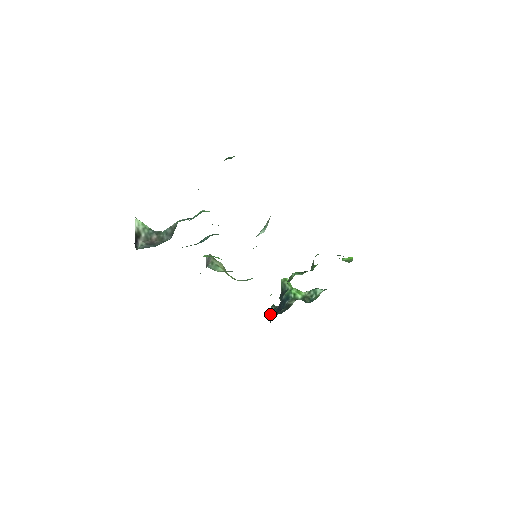
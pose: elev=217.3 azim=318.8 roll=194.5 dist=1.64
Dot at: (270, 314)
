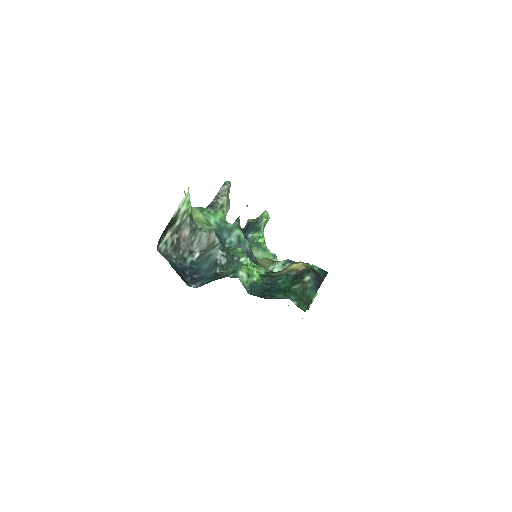
Dot at: occluded
